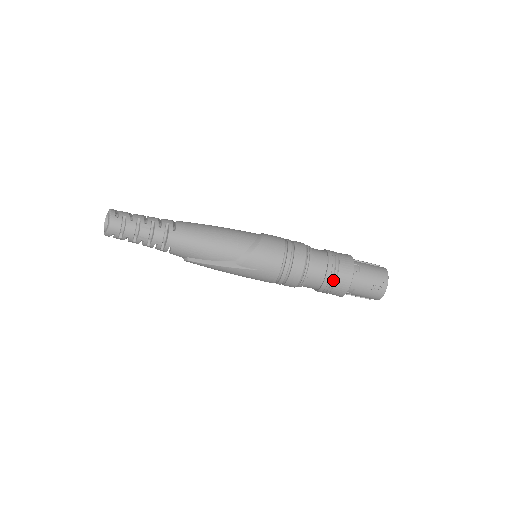
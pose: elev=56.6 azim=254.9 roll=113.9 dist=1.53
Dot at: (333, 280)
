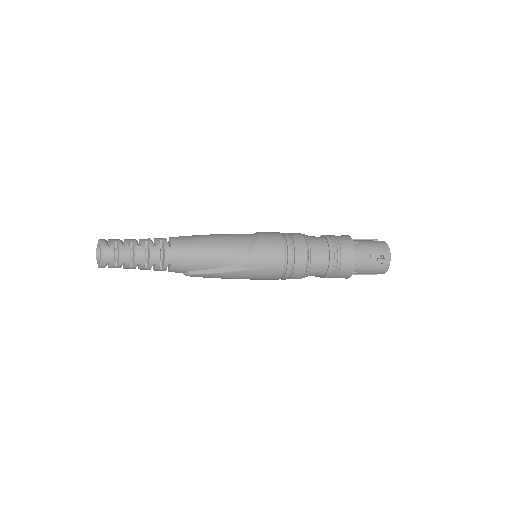
Dot at: (338, 262)
